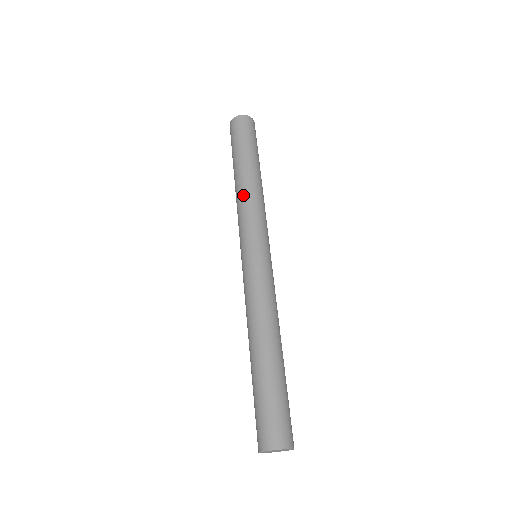
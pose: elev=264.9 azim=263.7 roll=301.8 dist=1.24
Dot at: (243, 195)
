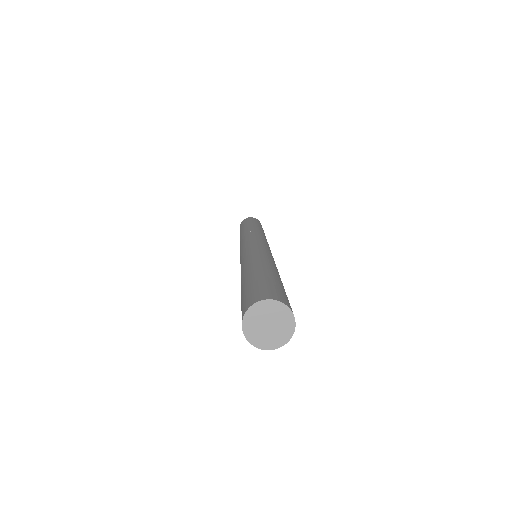
Dot at: (245, 232)
